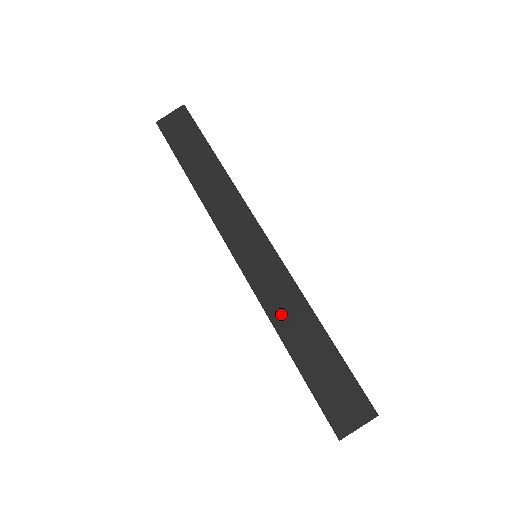
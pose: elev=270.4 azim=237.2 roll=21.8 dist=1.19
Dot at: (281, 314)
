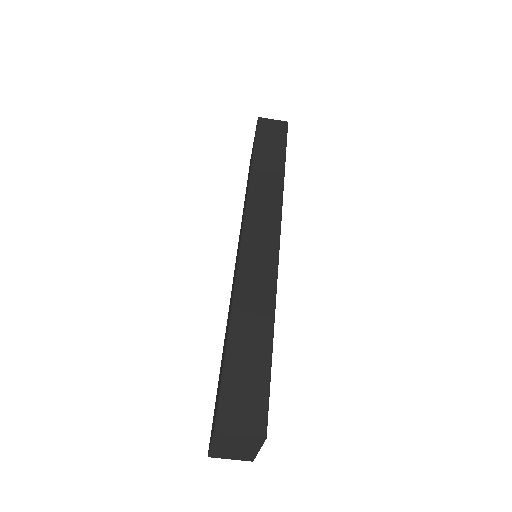
Dot at: (246, 298)
